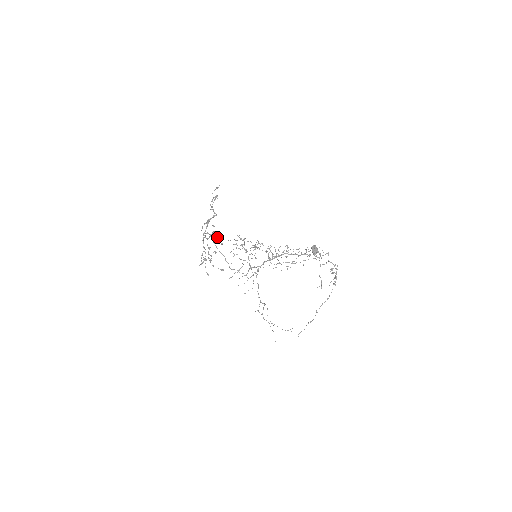
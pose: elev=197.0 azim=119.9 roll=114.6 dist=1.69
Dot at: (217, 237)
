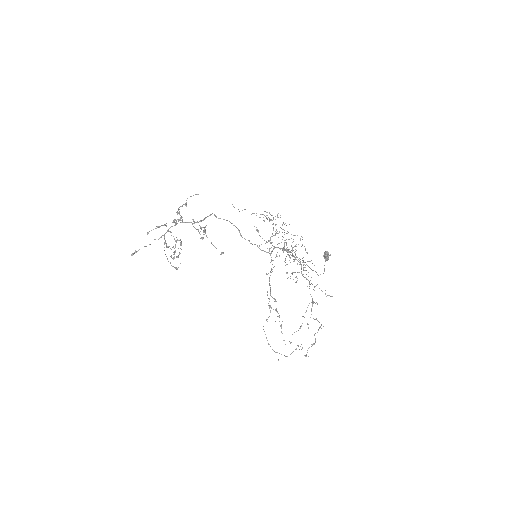
Dot at: (180, 242)
